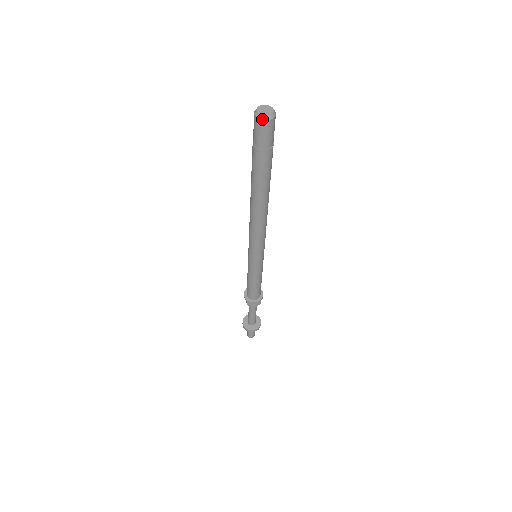
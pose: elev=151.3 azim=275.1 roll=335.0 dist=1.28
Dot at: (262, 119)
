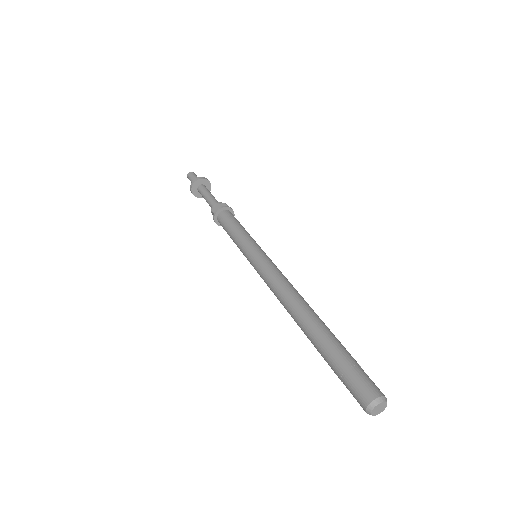
Dot at: (374, 413)
